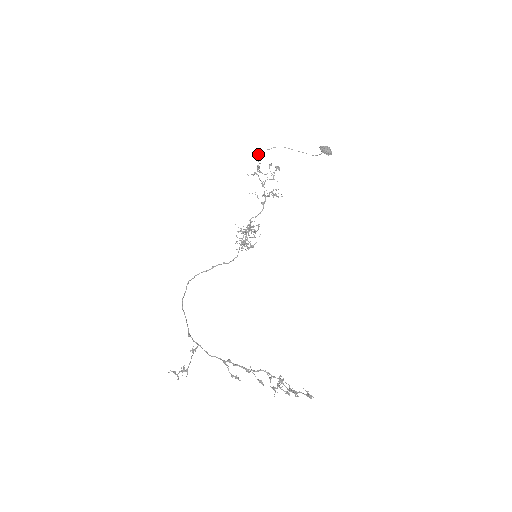
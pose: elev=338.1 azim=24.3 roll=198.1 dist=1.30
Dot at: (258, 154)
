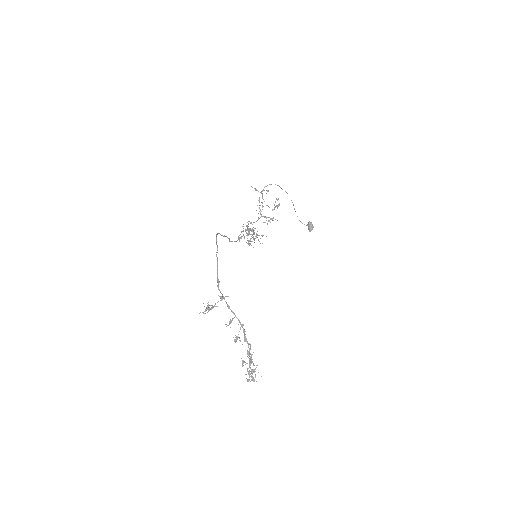
Dot at: occluded
